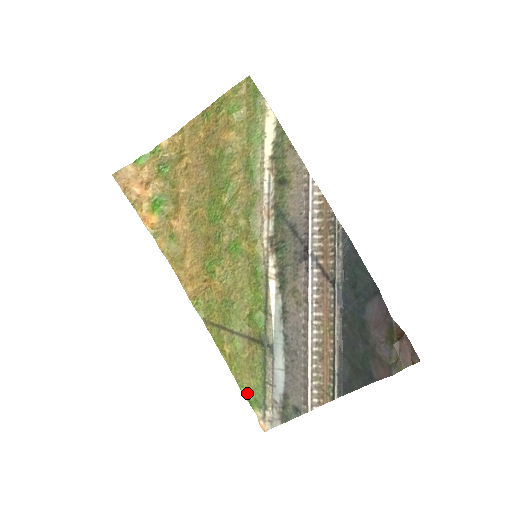
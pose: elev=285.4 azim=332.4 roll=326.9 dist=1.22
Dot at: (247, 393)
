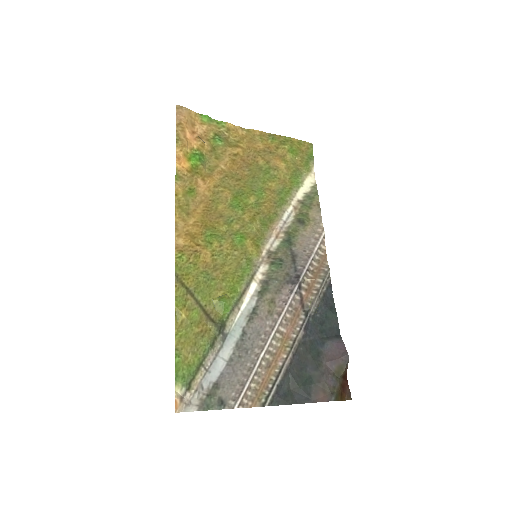
Dot at: (179, 365)
